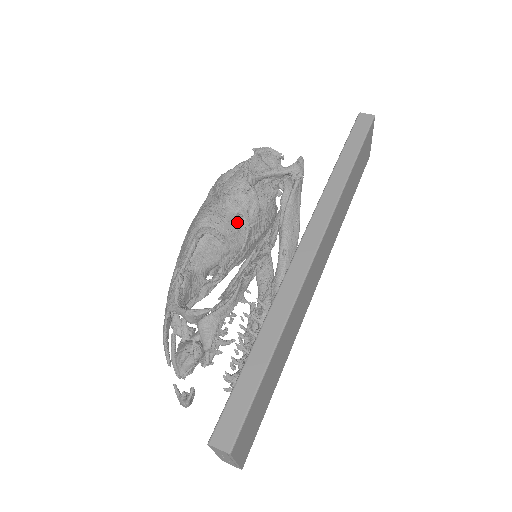
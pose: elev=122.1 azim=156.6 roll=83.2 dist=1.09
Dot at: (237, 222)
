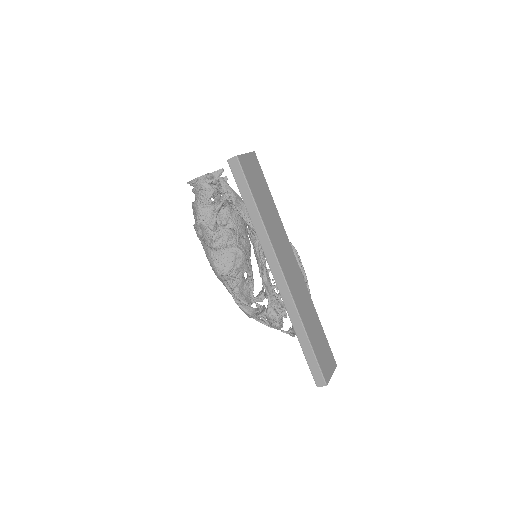
Dot at: (230, 249)
